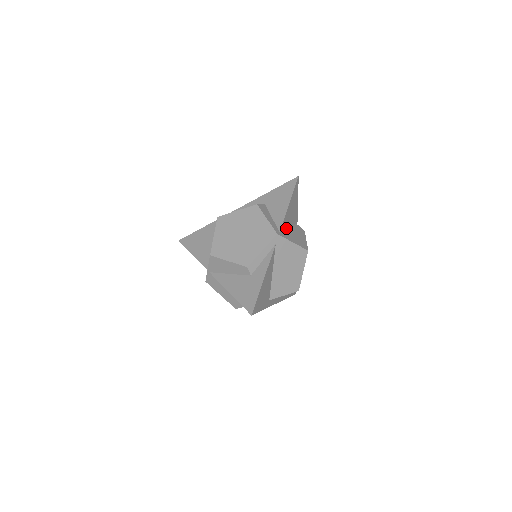
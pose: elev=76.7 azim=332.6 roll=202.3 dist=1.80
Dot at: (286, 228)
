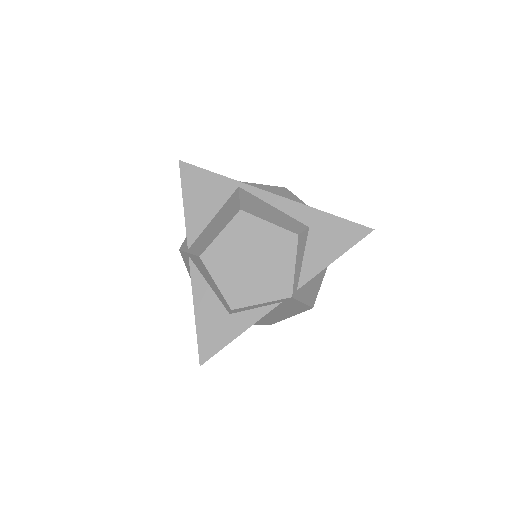
Dot at: occluded
